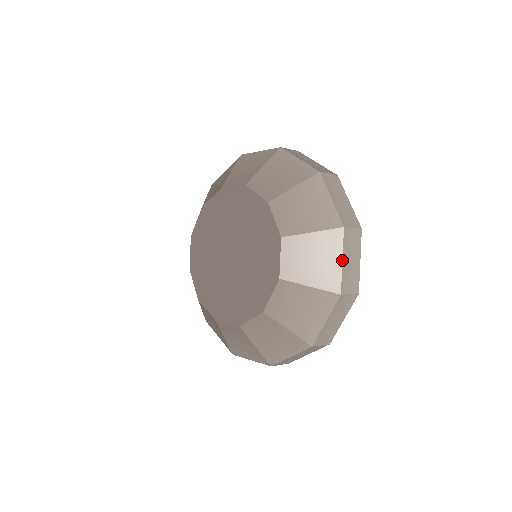
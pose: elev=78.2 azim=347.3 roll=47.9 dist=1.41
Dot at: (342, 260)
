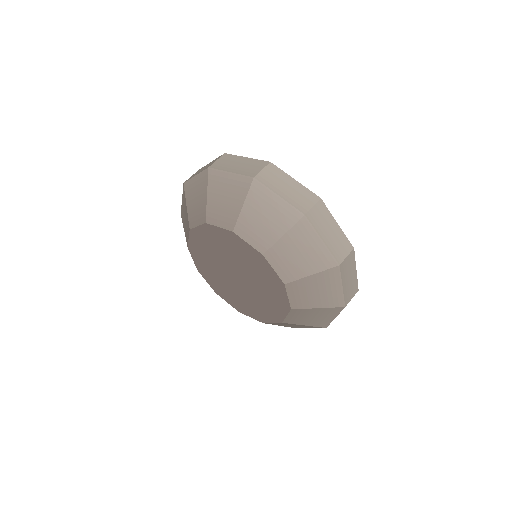
Dot at: (342, 287)
